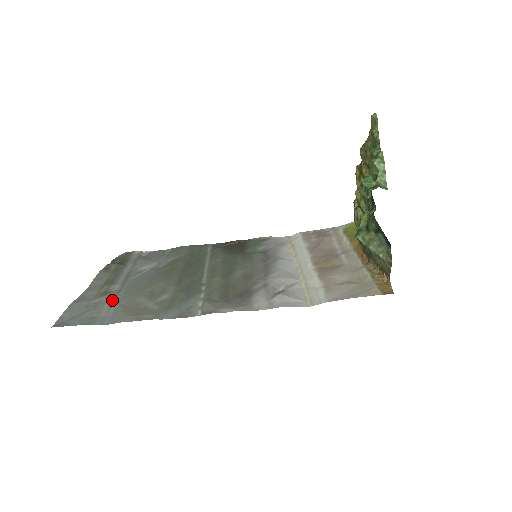
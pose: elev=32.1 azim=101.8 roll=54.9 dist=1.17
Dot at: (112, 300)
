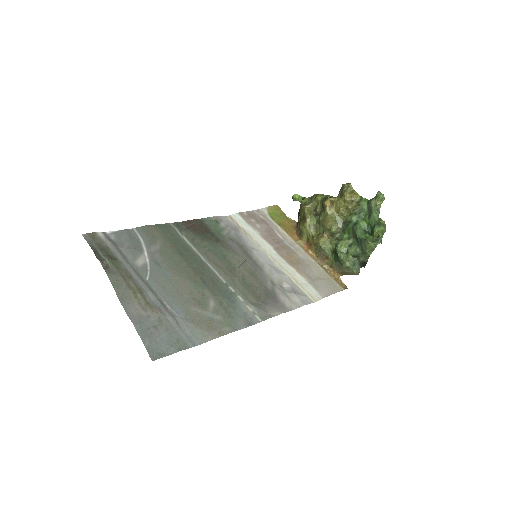
Dot at: (169, 314)
